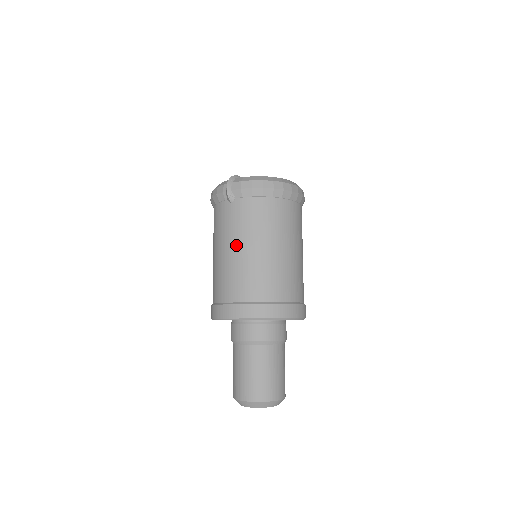
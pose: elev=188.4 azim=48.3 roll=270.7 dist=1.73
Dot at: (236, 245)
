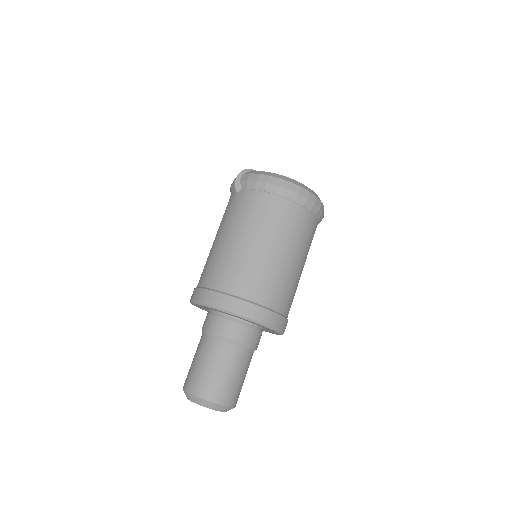
Dot at: (226, 233)
